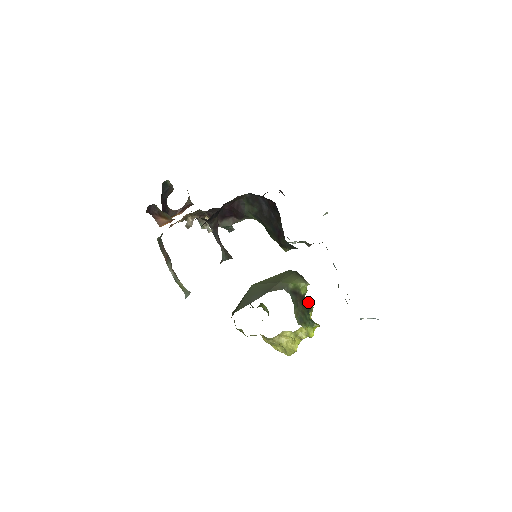
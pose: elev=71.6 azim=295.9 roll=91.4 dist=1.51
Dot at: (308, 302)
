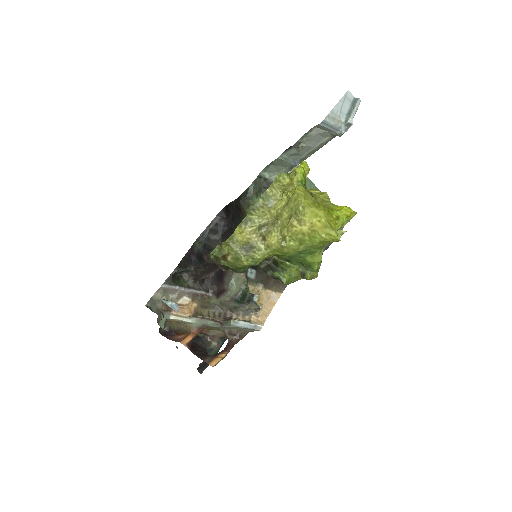
Dot at: occluded
